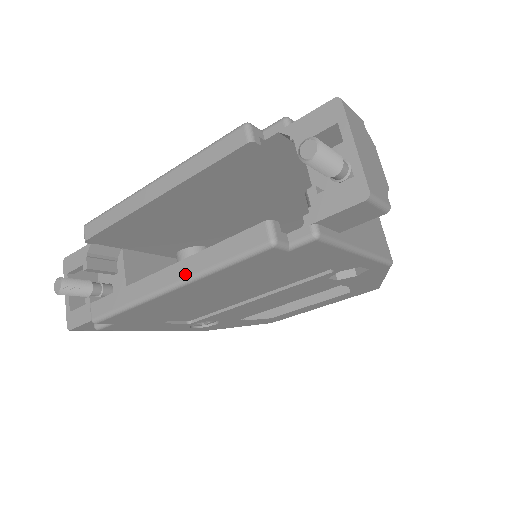
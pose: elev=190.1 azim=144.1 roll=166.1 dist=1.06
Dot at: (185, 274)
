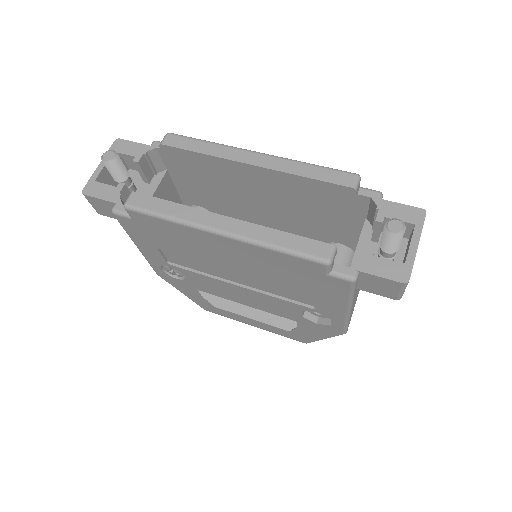
Dot at: (243, 232)
